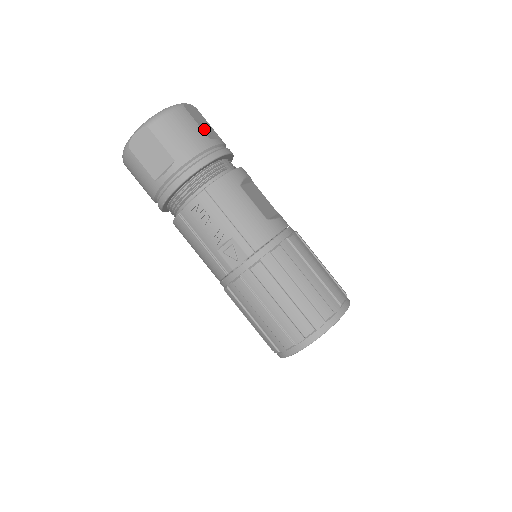
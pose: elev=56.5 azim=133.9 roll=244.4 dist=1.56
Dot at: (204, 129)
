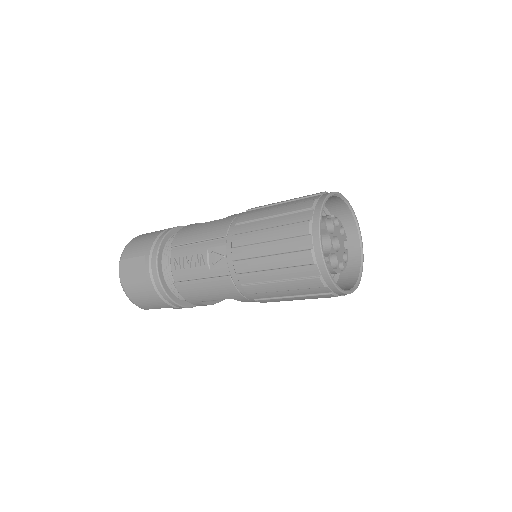
Dot at: occluded
